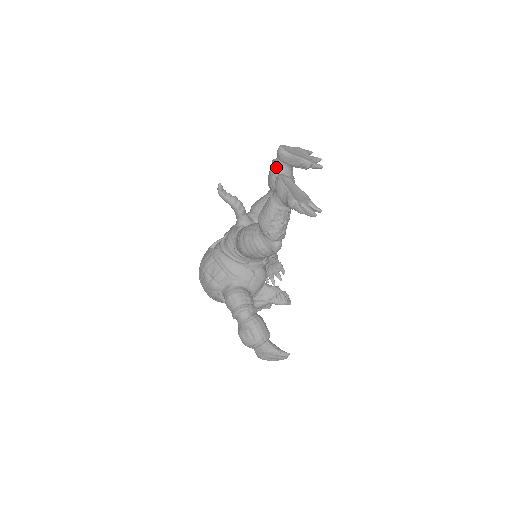
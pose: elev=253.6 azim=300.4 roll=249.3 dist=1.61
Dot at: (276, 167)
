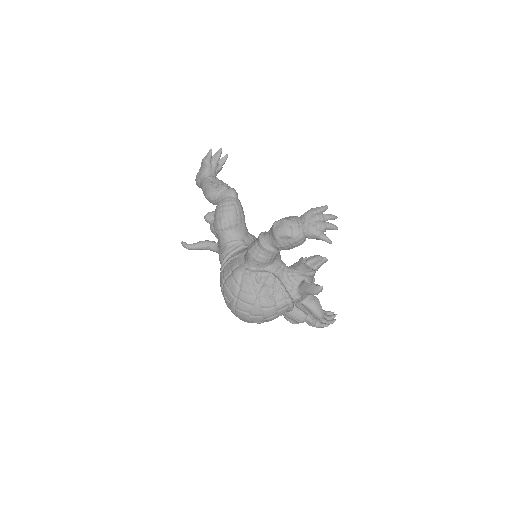
Dot at: occluded
